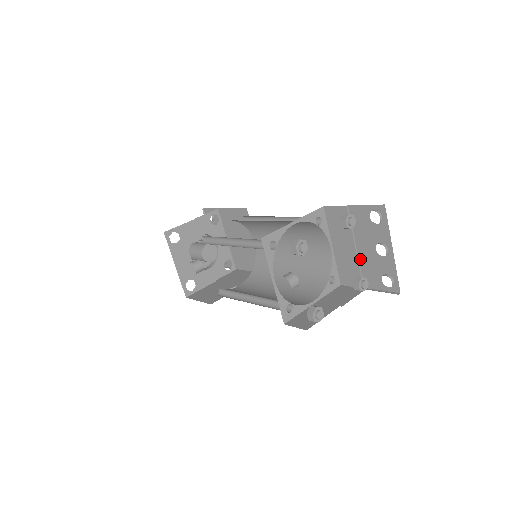
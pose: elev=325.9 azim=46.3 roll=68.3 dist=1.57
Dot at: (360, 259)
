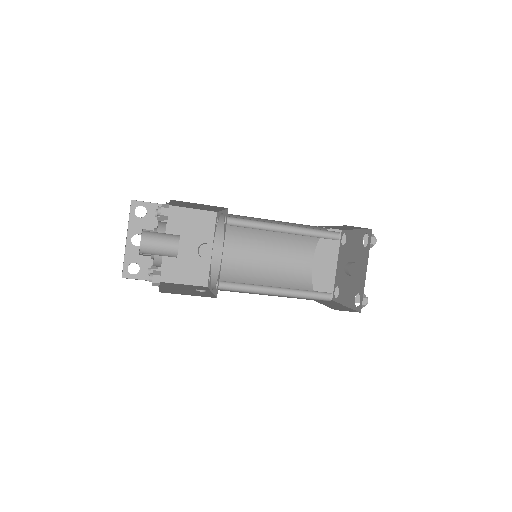
Dot at: (334, 274)
